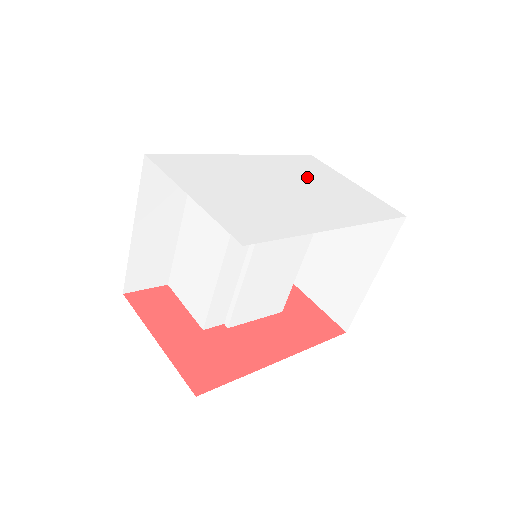
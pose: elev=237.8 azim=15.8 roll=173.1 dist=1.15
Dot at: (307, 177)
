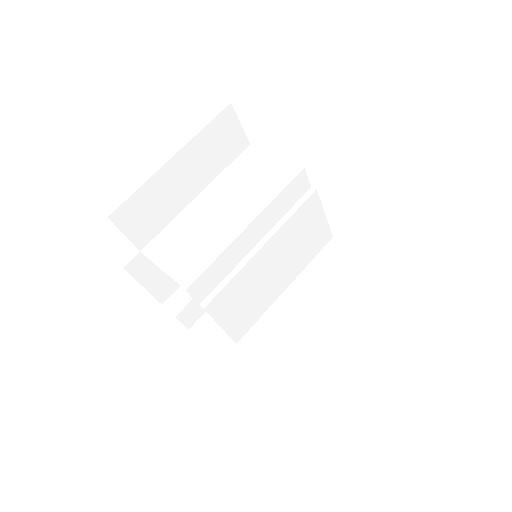
Dot at: occluded
